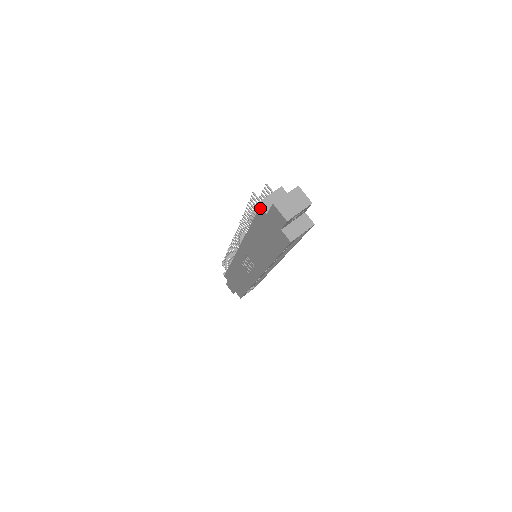
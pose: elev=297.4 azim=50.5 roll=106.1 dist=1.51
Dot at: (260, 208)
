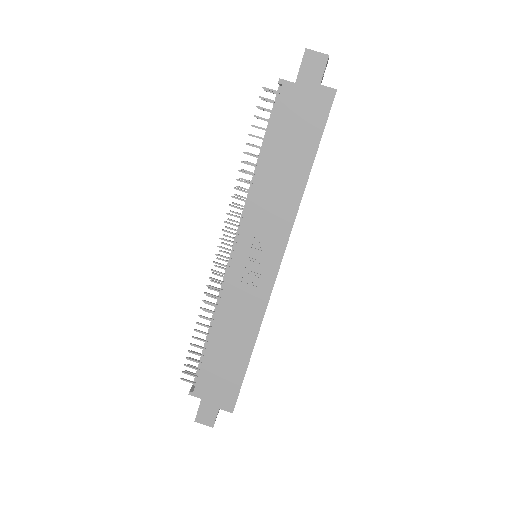
Dot at: (284, 83)
